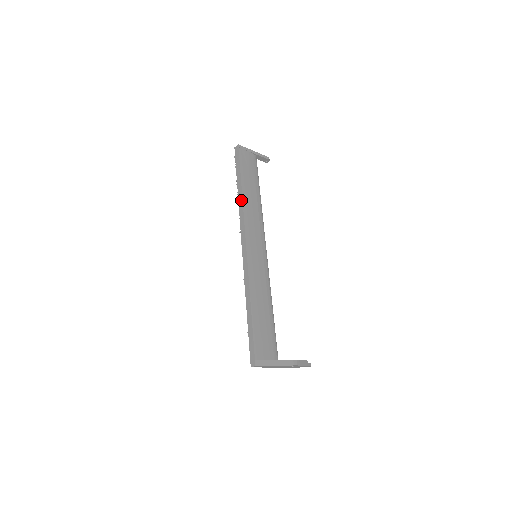
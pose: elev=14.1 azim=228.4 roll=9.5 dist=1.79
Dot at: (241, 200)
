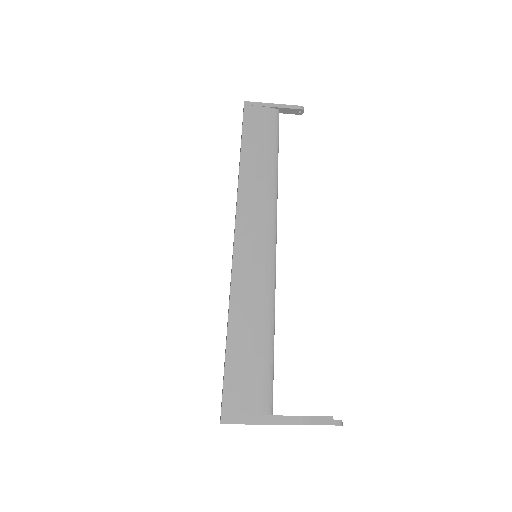
Dot at: (238, 179)
